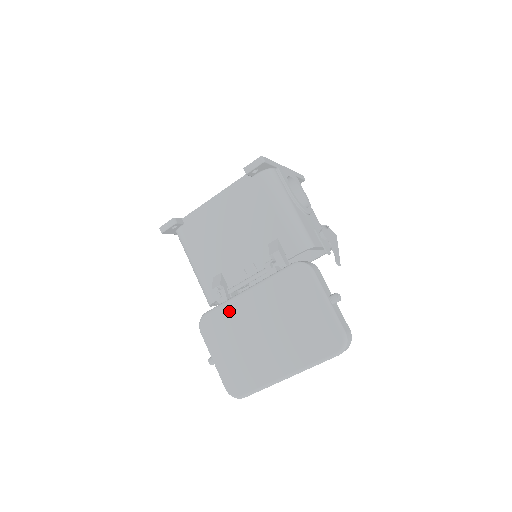
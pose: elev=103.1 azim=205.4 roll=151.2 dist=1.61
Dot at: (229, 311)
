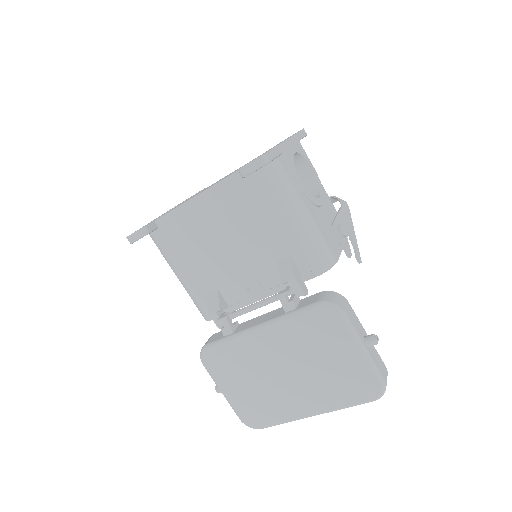
Dot at: (237, 348)
